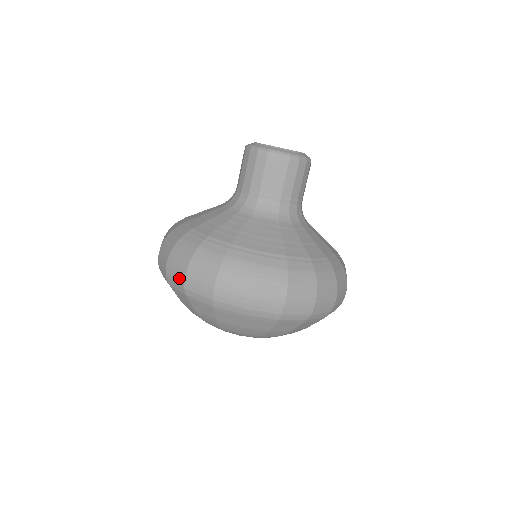
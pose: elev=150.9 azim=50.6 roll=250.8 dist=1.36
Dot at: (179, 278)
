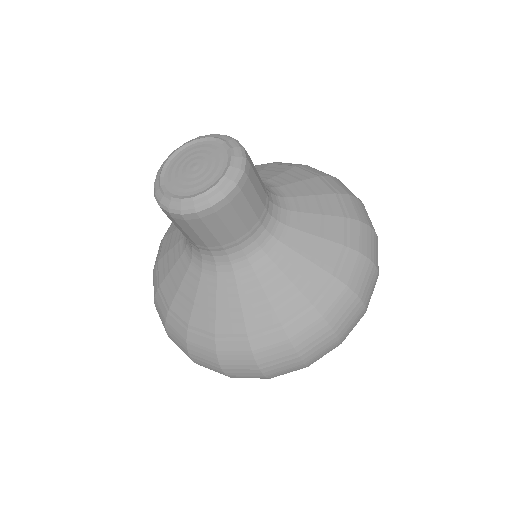
Dot at: occluded
